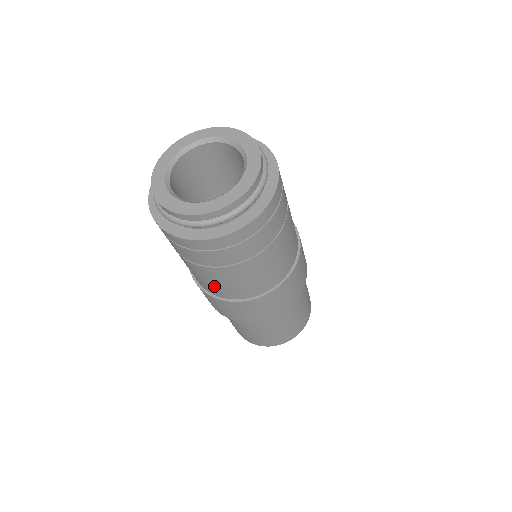
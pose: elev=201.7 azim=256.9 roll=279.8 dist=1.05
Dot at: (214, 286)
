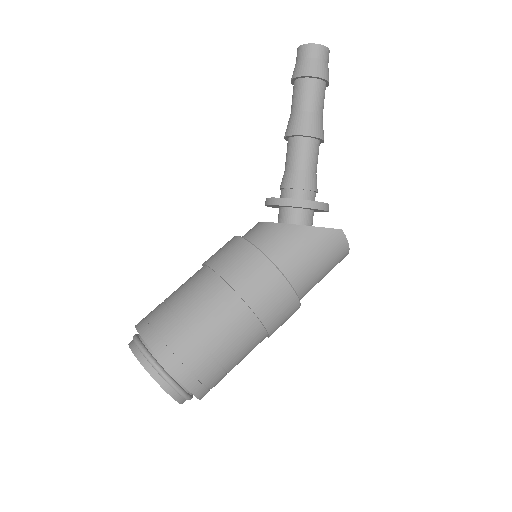
Dot at: occluded
